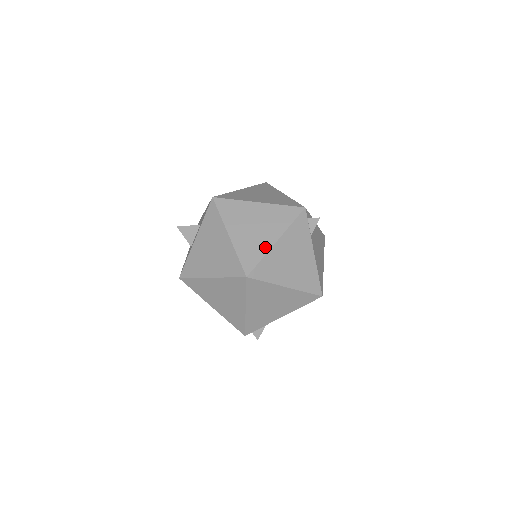
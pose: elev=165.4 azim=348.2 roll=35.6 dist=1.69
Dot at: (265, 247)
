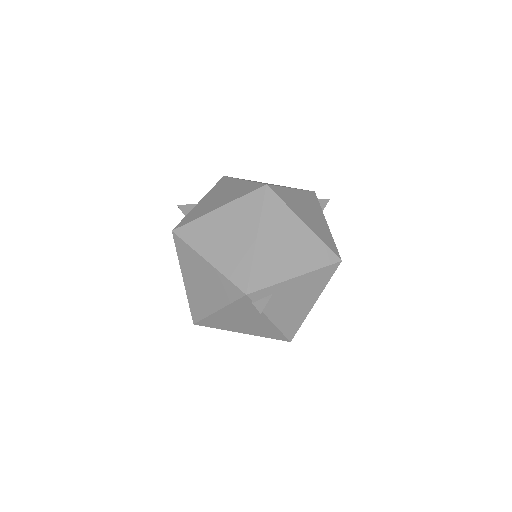
Dot at: (282, 186)
